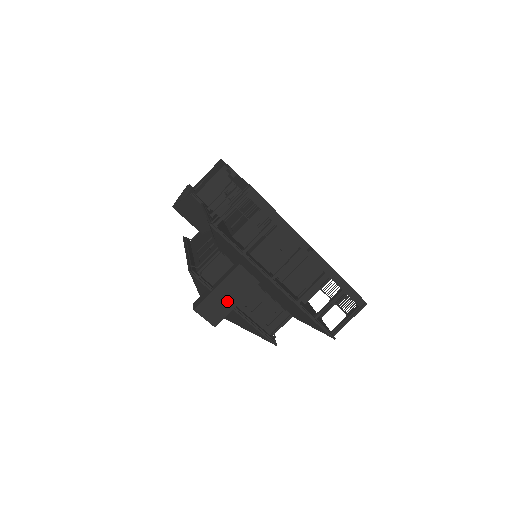
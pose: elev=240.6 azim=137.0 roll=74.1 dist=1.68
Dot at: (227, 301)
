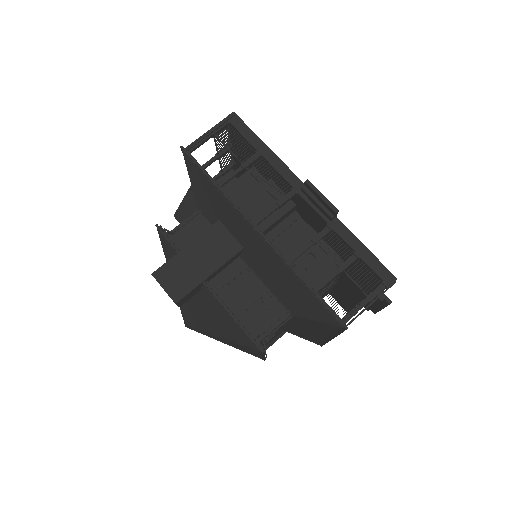
Dot at: (197, 268)
